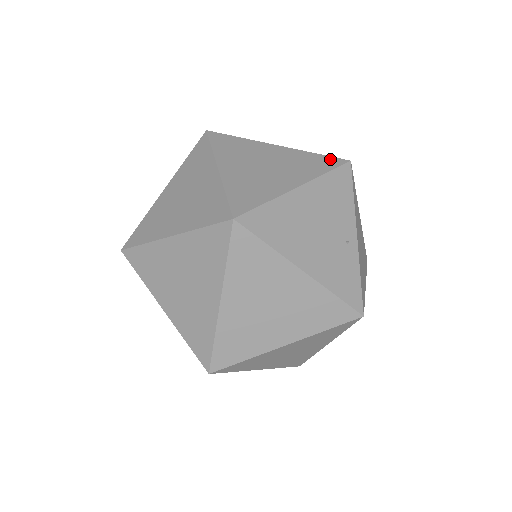
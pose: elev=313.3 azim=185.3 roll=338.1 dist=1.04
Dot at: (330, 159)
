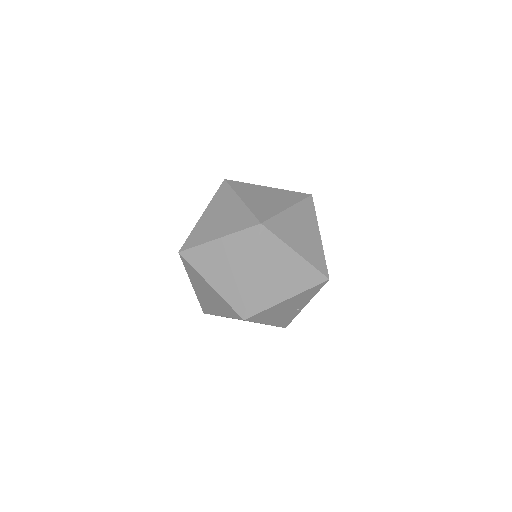
Dot at: (319, 276)
